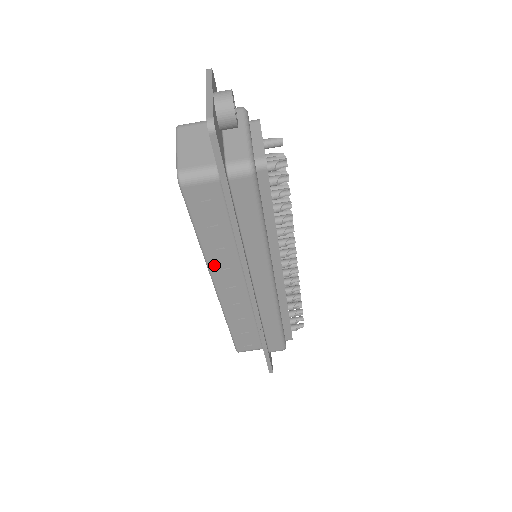
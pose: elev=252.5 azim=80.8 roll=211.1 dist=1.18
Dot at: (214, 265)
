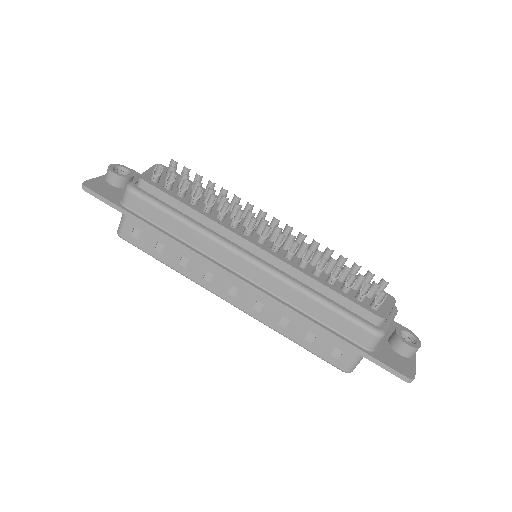
Dot at: (202, 281)
